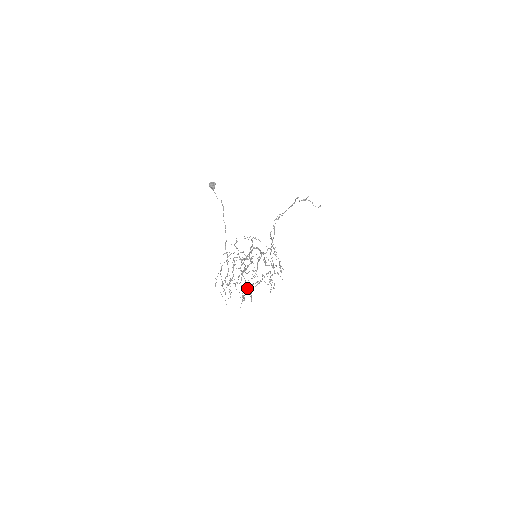
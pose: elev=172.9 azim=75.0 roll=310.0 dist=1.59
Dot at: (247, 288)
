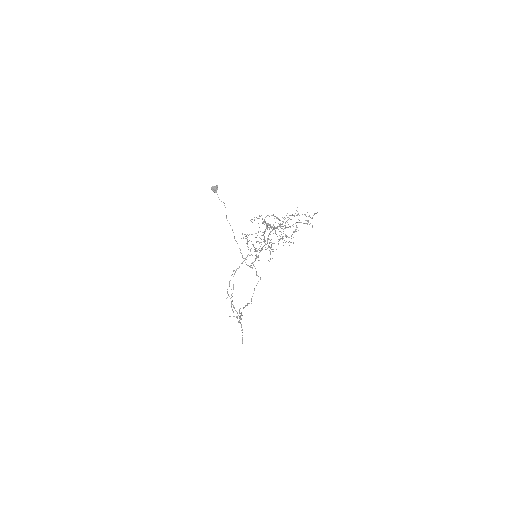
Dot at: occluded
